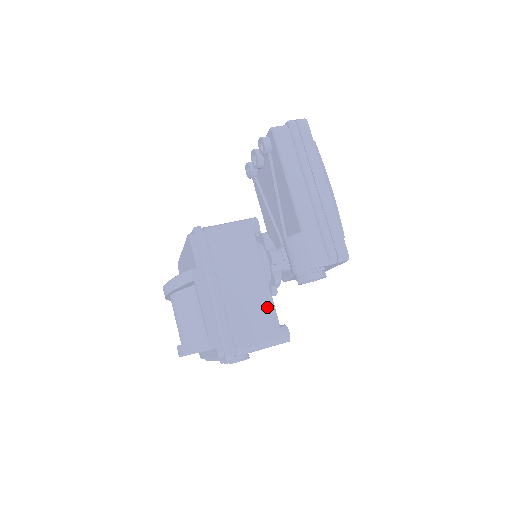
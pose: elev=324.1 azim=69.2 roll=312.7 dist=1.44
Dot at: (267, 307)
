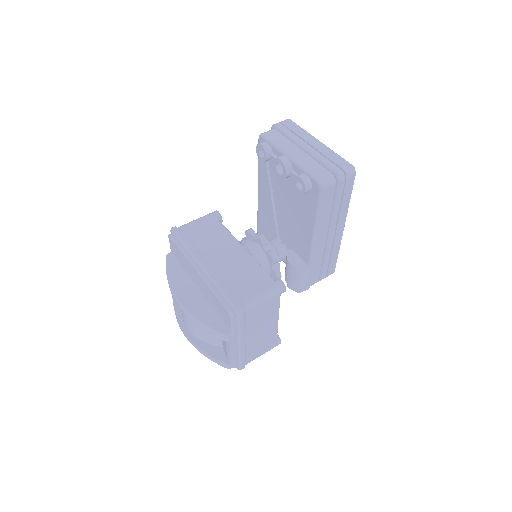
Dot at: (273, 336)
